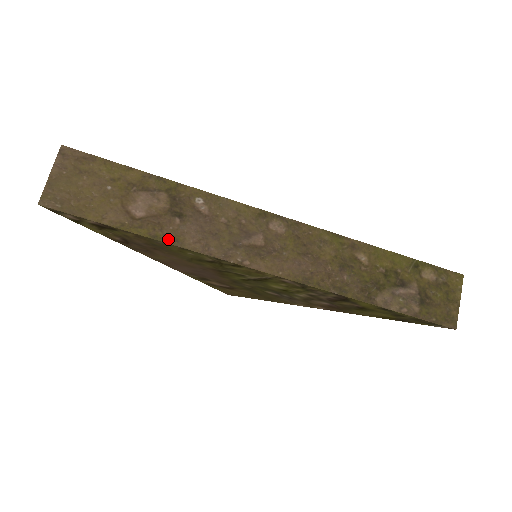
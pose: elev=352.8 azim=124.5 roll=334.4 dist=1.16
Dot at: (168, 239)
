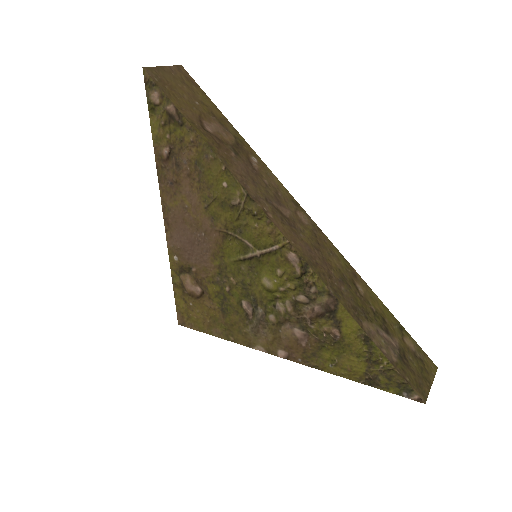
Dot at: (220, 155)
